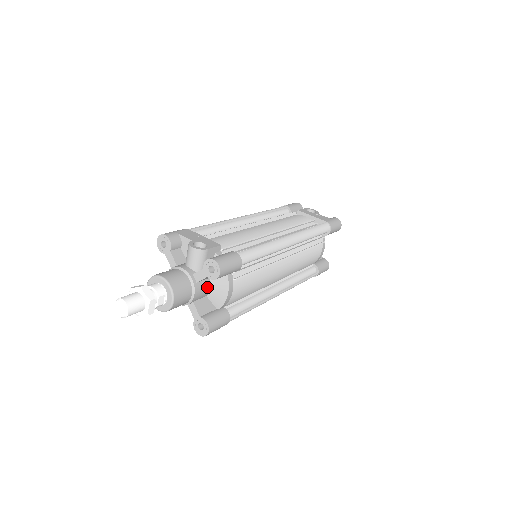
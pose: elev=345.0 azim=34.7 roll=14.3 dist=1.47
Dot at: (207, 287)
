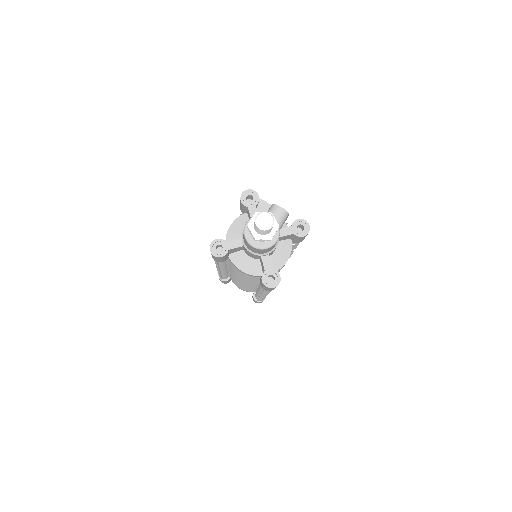
Dot at: (276, 248)
